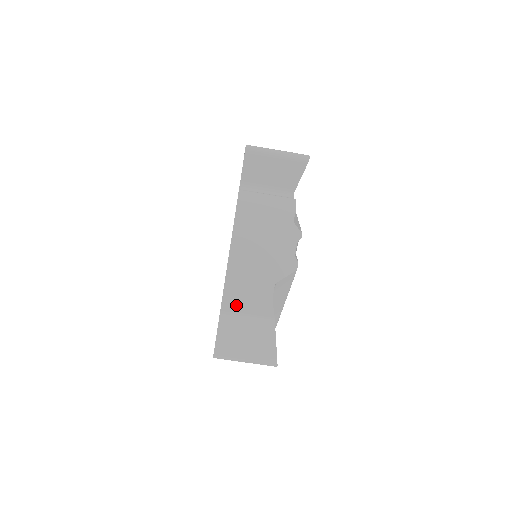
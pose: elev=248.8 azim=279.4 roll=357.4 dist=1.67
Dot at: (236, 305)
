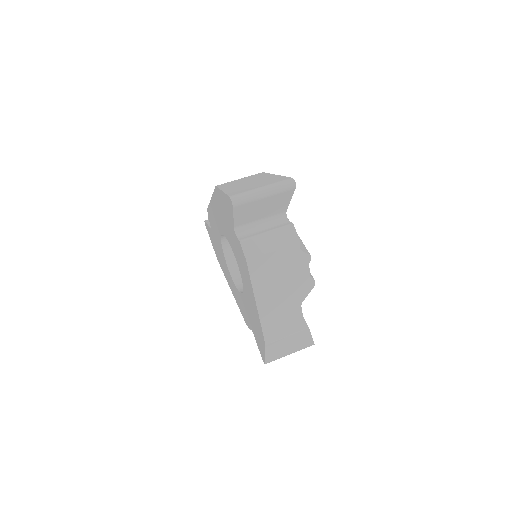
Dot at: occluded
